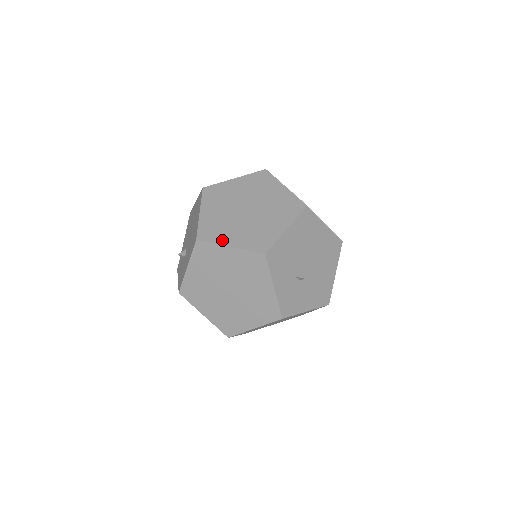
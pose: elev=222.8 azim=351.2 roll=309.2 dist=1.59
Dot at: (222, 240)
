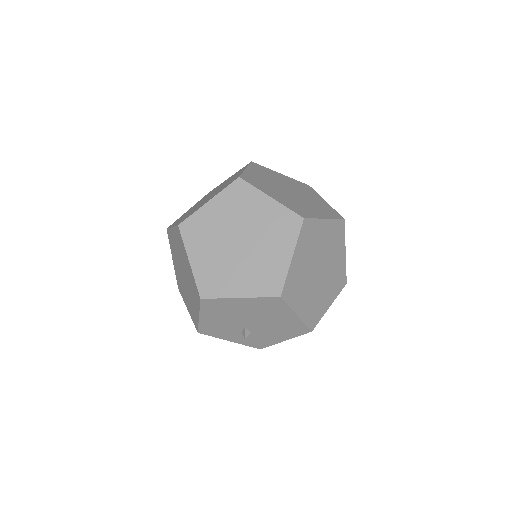
Dot at: (324, 310)
